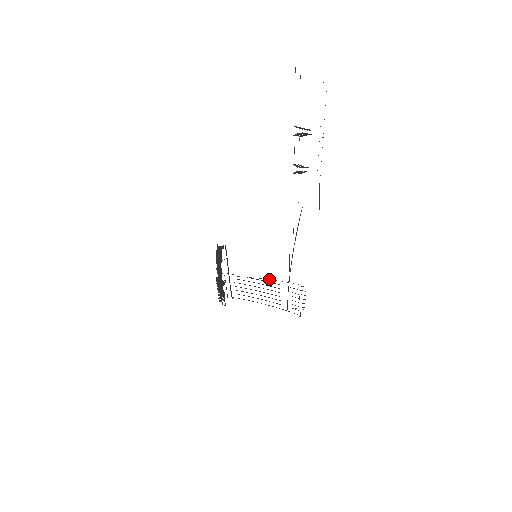
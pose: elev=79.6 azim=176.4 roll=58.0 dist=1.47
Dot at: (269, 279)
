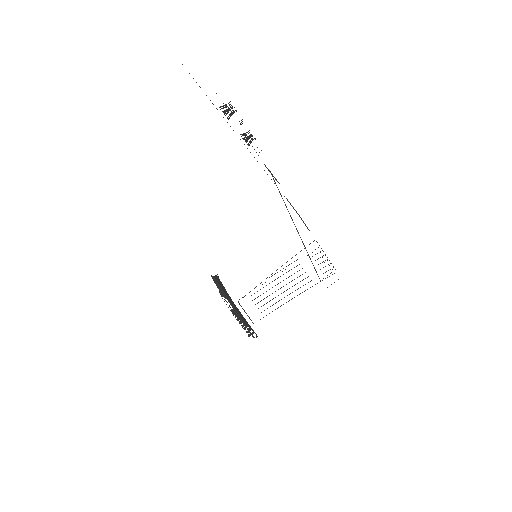
Dot at: occluded
